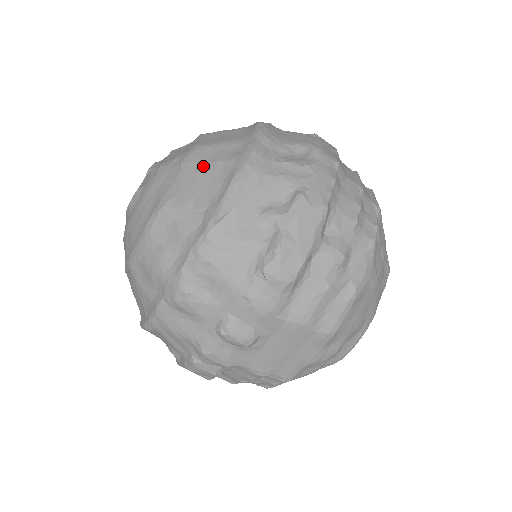
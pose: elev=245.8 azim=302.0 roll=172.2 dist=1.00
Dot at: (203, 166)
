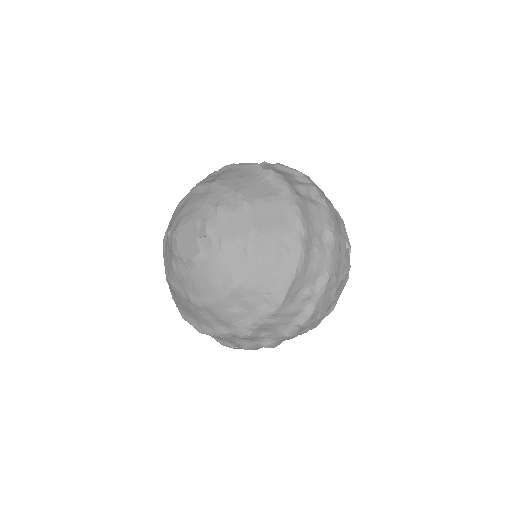
Dot at: (265, 257)
